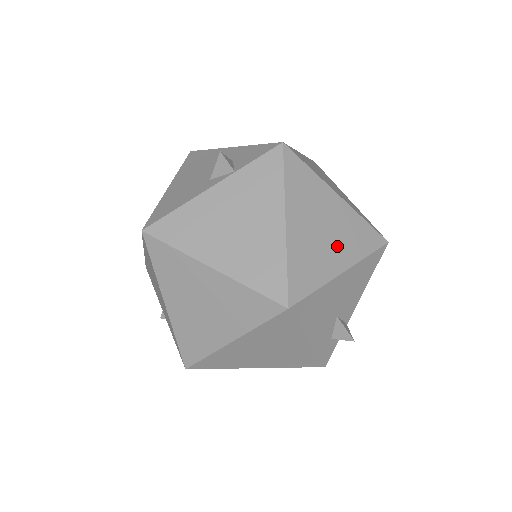
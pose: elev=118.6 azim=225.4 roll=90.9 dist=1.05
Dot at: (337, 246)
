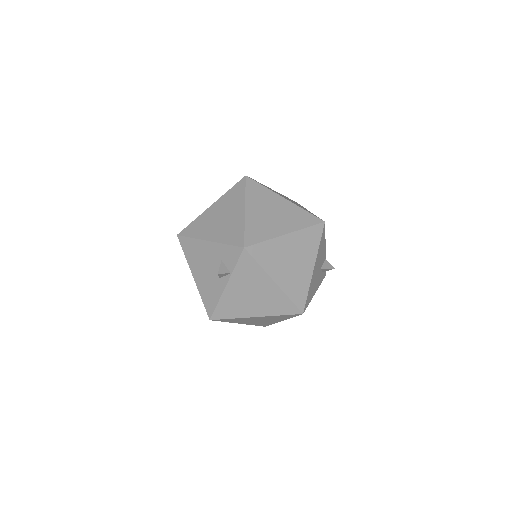
Dot at: (303, 260)
